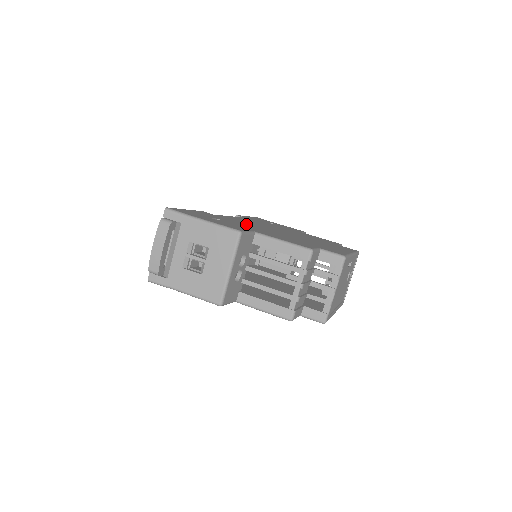
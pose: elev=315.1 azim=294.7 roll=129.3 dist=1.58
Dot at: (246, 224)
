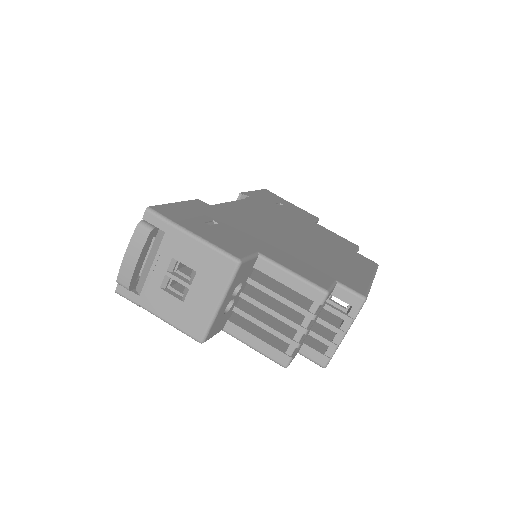
Dot at: (250, 225)
